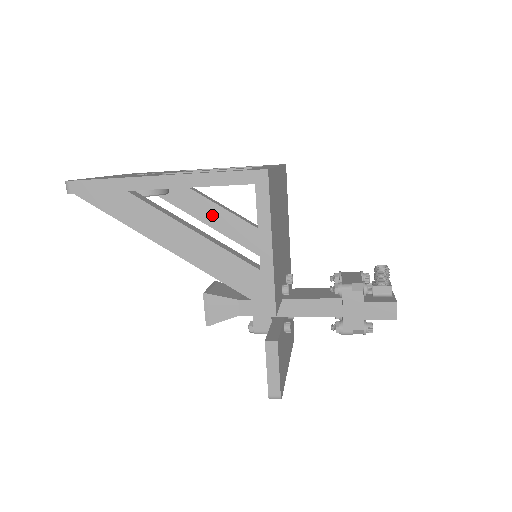
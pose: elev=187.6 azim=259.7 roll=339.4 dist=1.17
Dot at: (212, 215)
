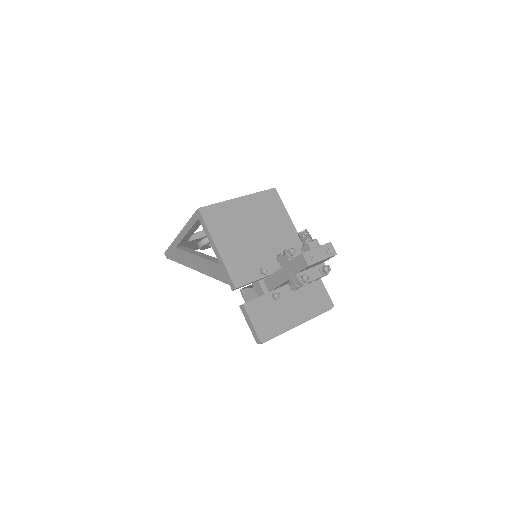
Dot at: occluded
